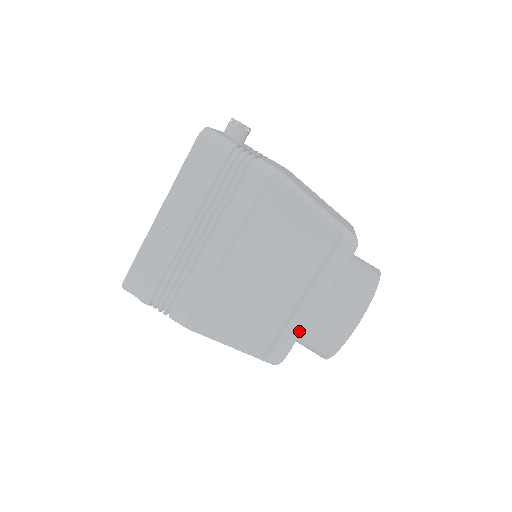
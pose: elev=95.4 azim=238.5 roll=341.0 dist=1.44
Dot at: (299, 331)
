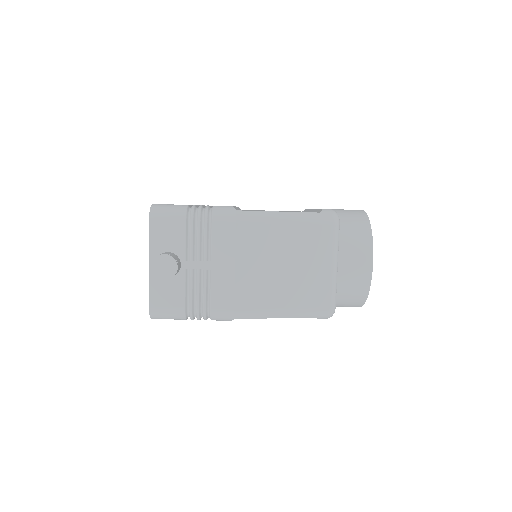
Dot at: occluded
